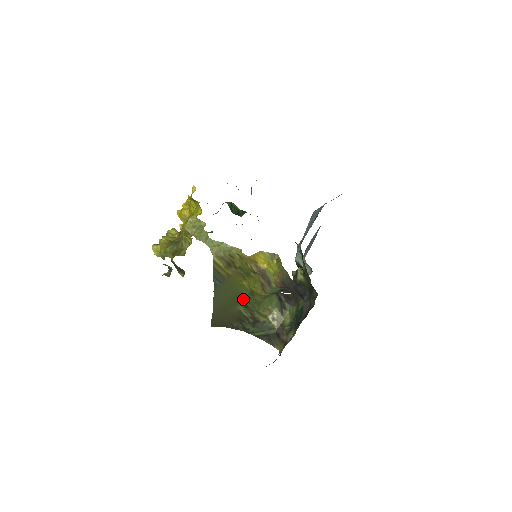
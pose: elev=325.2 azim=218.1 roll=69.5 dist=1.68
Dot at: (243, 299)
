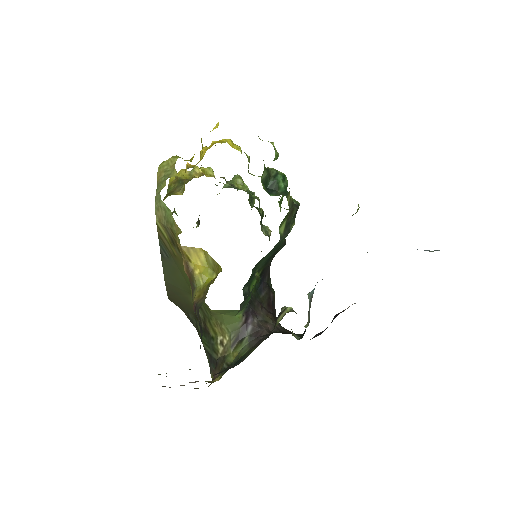
Dot at: occluded
